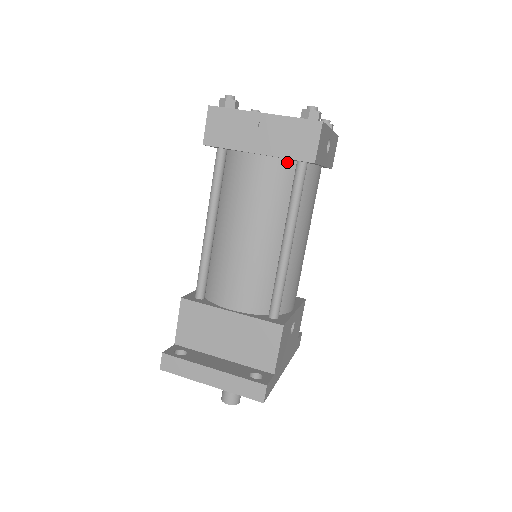
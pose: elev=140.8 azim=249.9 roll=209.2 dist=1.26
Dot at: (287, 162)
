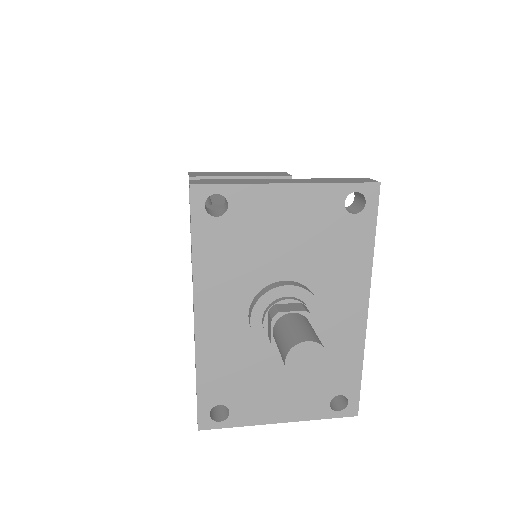
Dot at: occluded
